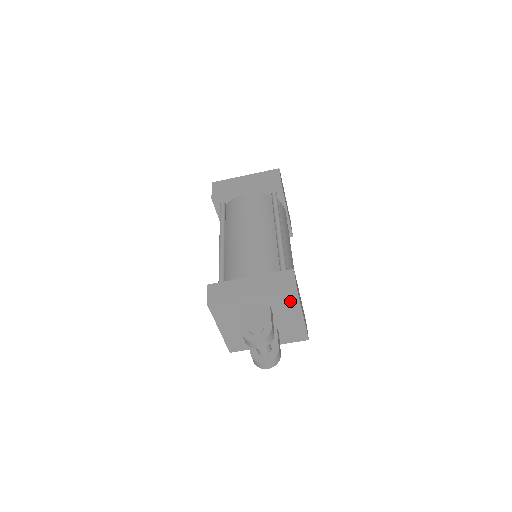
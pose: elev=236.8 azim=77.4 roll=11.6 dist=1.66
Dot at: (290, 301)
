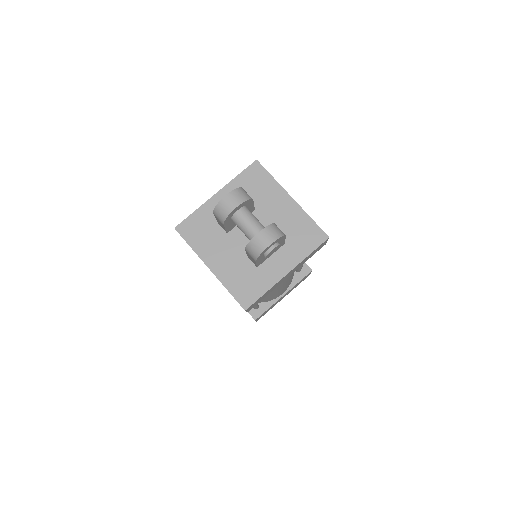
Dot at: (263, 182)
